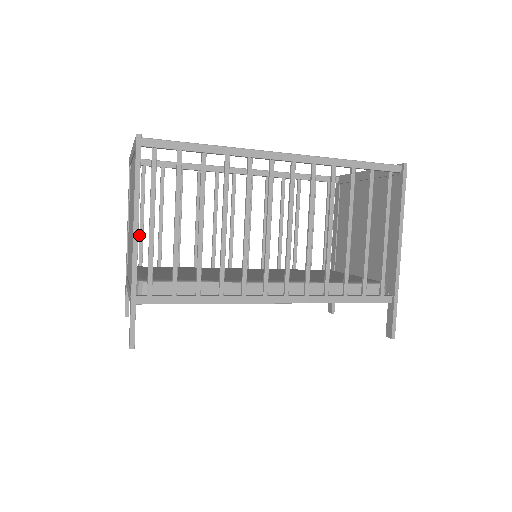
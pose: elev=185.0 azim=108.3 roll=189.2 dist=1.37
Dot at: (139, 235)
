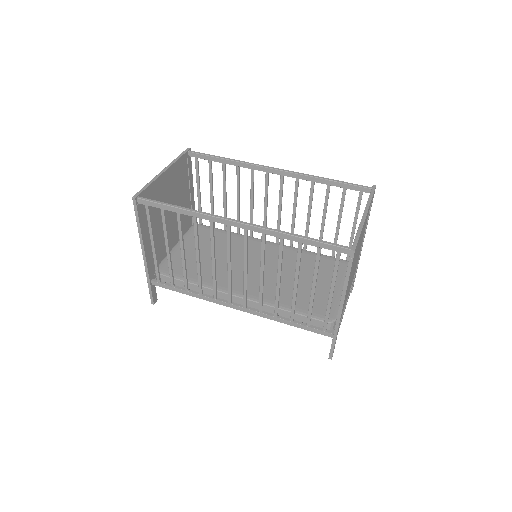
Dot at: (198, 204)
